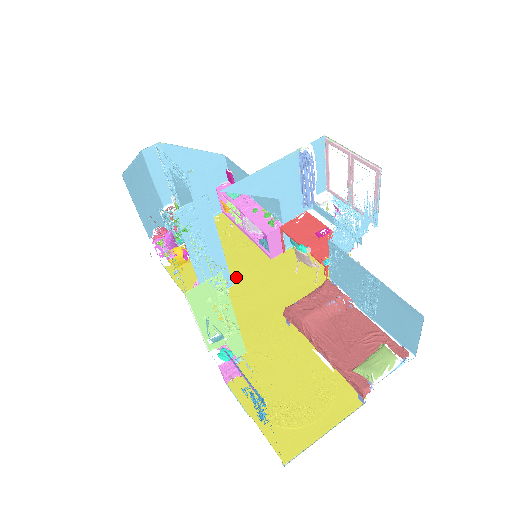
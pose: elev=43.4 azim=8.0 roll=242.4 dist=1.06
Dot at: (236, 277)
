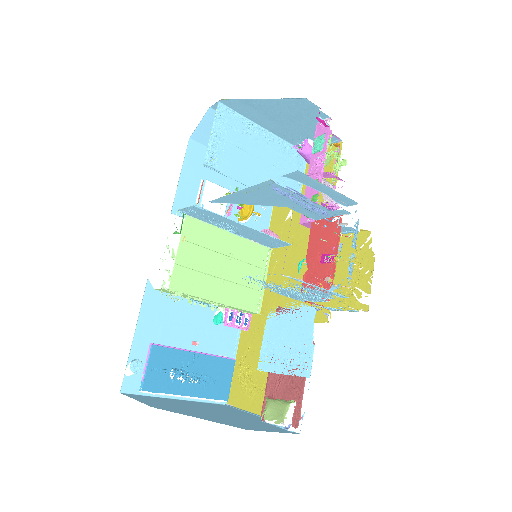
Dot at: (299, 237)
